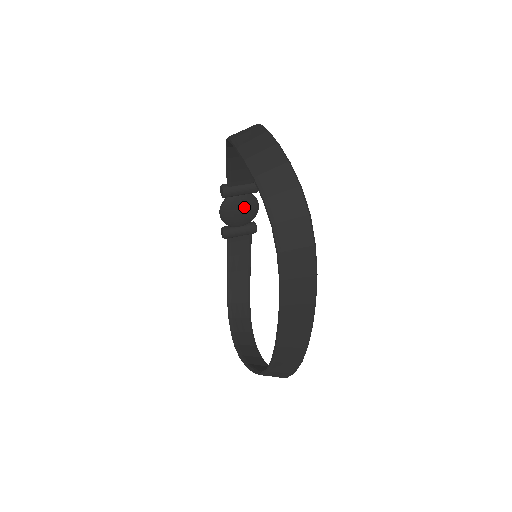
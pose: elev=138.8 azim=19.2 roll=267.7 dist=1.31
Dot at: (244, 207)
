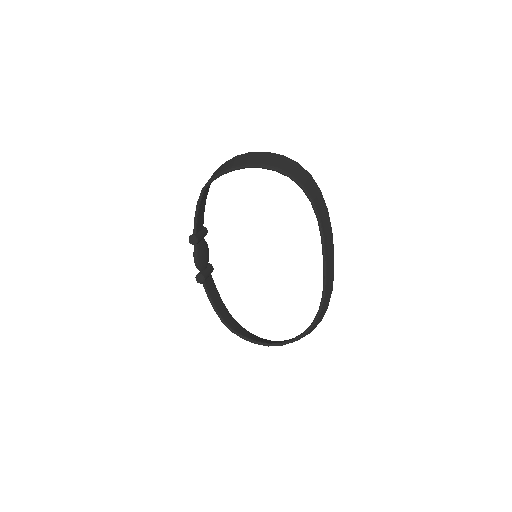
Dot at: (206, 249)
